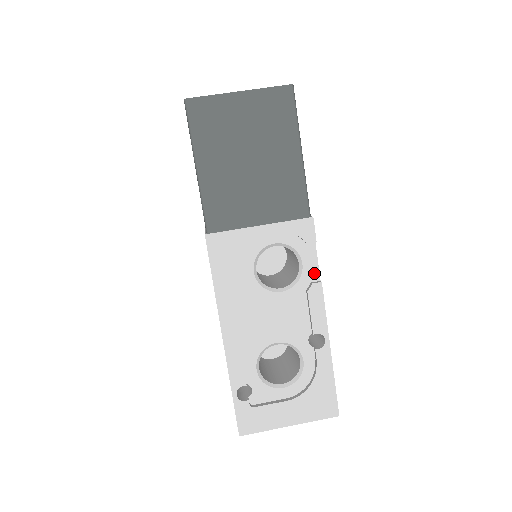
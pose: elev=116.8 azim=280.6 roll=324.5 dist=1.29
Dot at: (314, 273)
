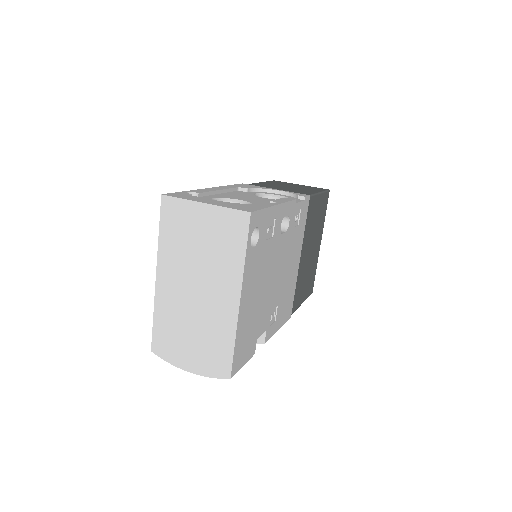
Dot at: occluded
